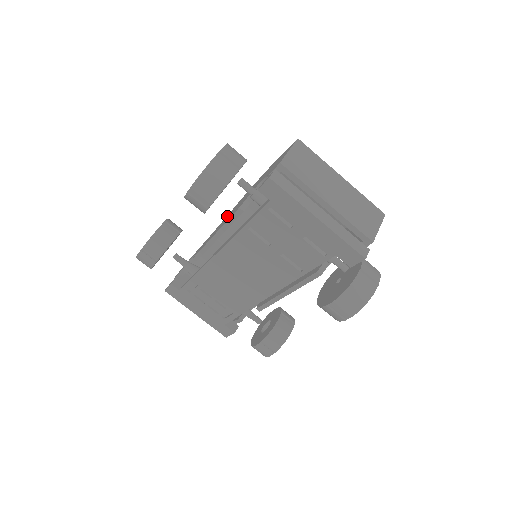
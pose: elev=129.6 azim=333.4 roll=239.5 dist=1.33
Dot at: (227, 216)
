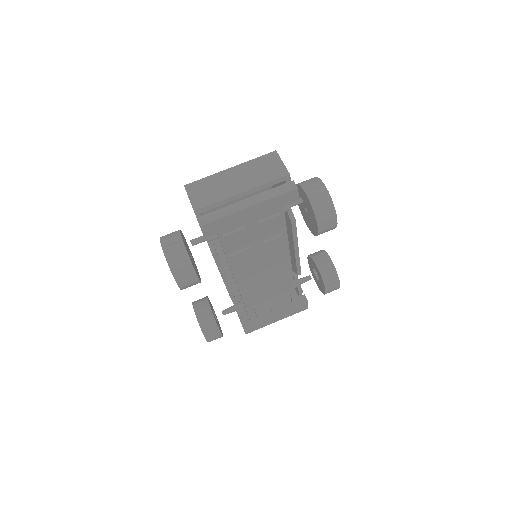
Dot at: occluded
